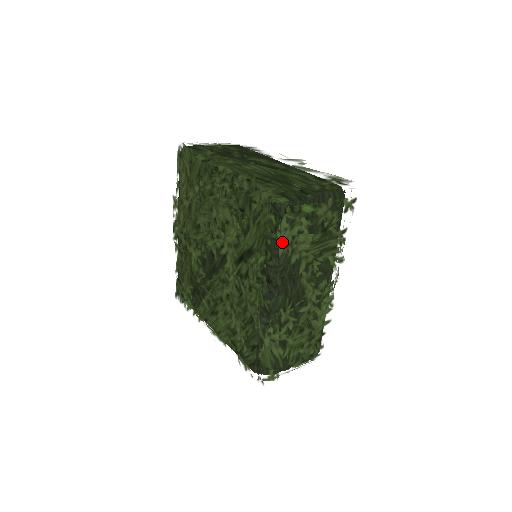
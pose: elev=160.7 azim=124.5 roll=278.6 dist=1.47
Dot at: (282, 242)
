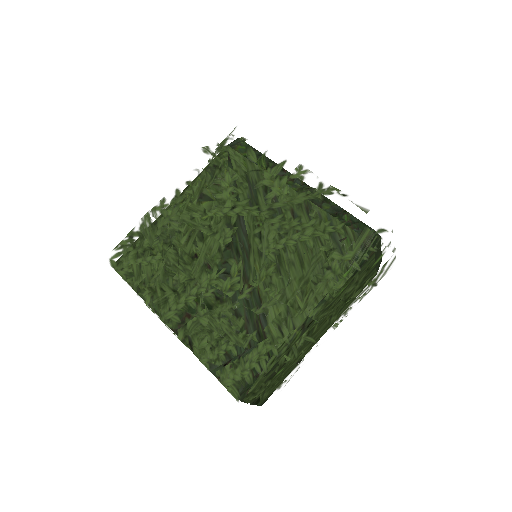
Dot at: occluded
